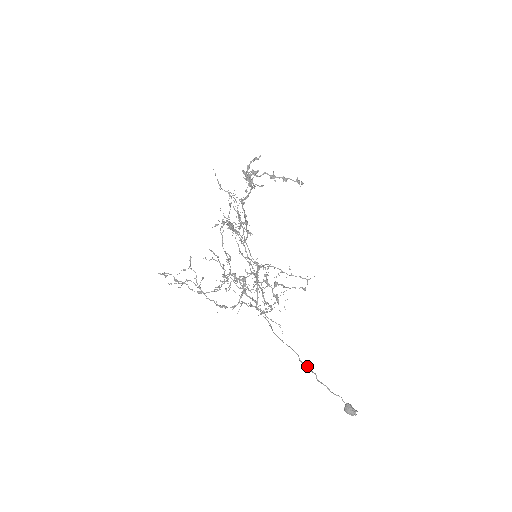
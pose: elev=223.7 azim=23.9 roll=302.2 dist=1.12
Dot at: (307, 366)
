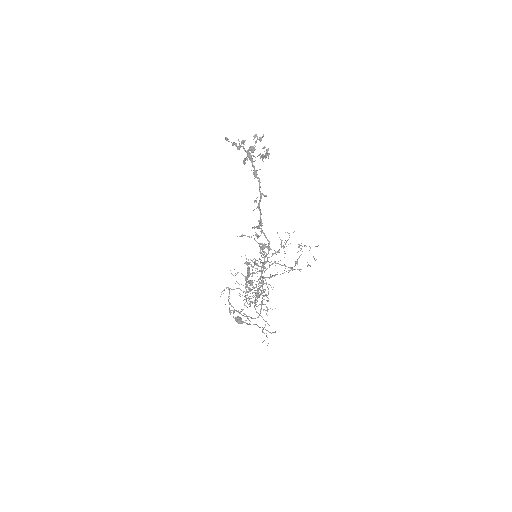
Dot at: (262, 327)
